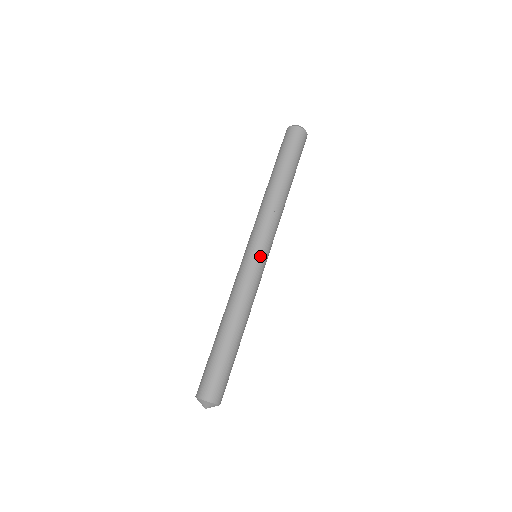
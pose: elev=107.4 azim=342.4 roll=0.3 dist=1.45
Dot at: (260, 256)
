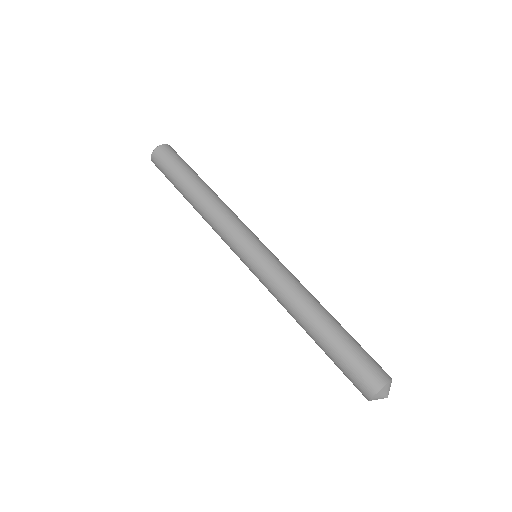
Dot at: (261, 249)
